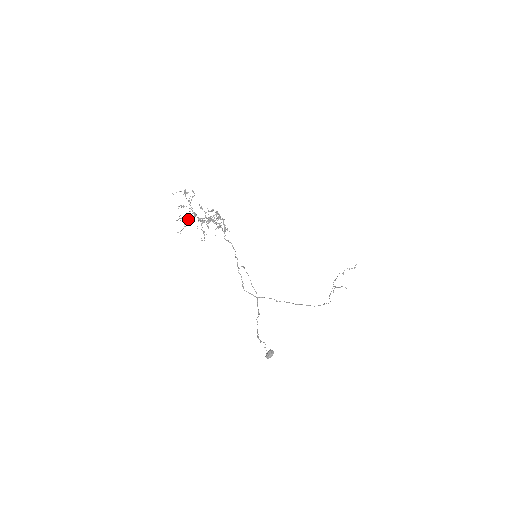
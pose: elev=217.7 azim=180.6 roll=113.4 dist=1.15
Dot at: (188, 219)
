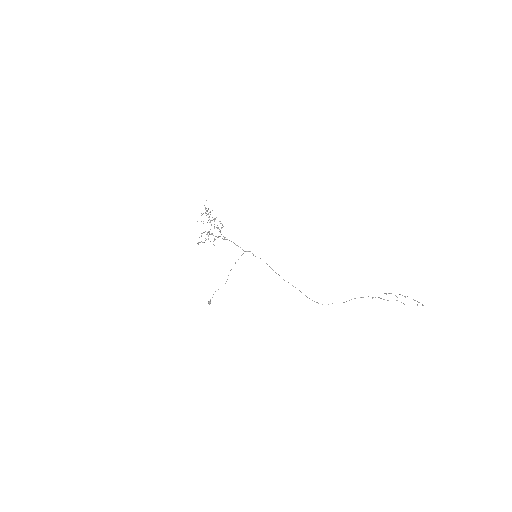
Dot at: occluded
